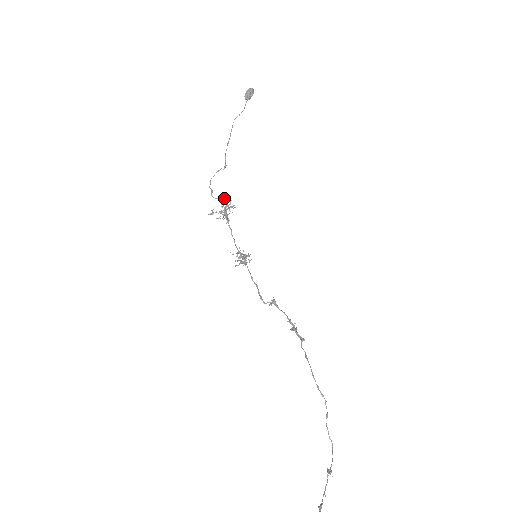
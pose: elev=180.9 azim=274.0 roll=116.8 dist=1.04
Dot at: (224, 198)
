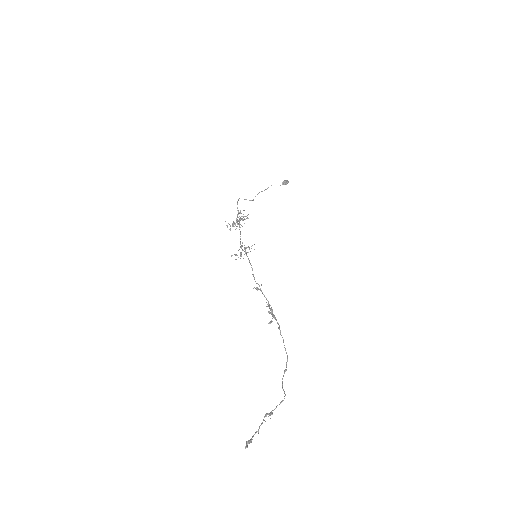
Dot at: occluded
